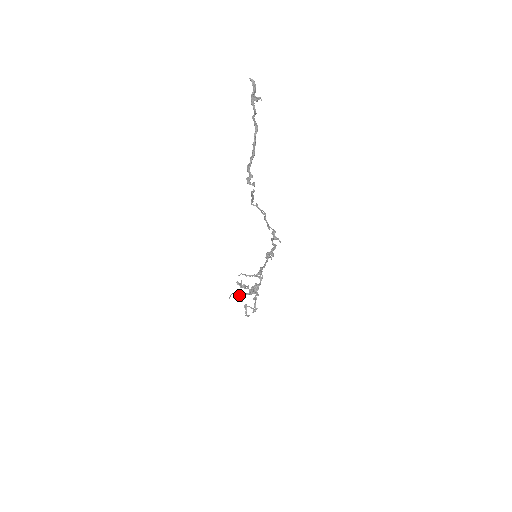
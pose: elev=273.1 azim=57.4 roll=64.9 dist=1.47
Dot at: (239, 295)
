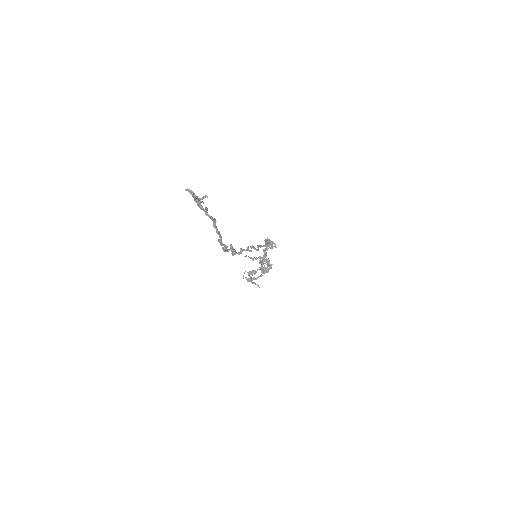
Dot at: (251, 272)
